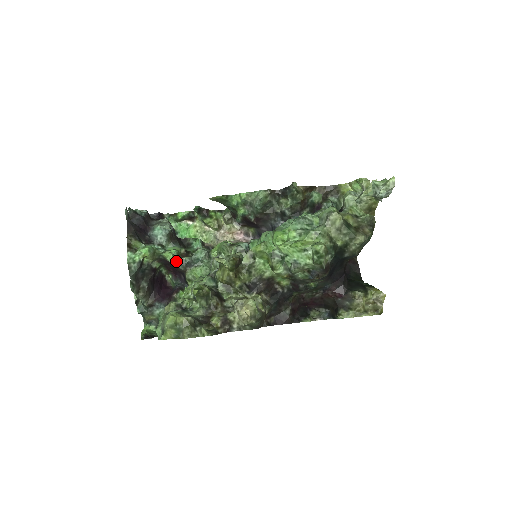
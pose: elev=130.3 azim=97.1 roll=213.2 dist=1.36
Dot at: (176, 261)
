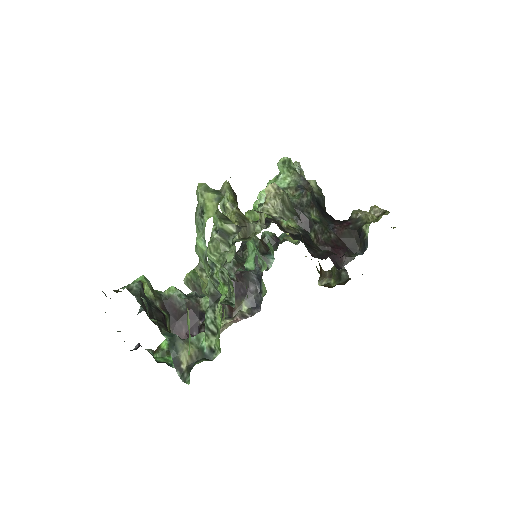
Dot at: (182, 293)
